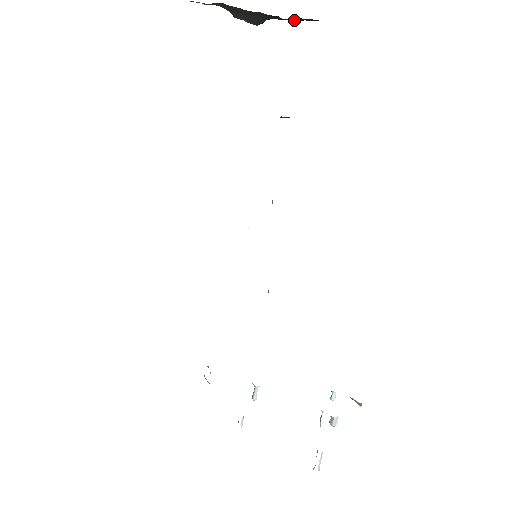
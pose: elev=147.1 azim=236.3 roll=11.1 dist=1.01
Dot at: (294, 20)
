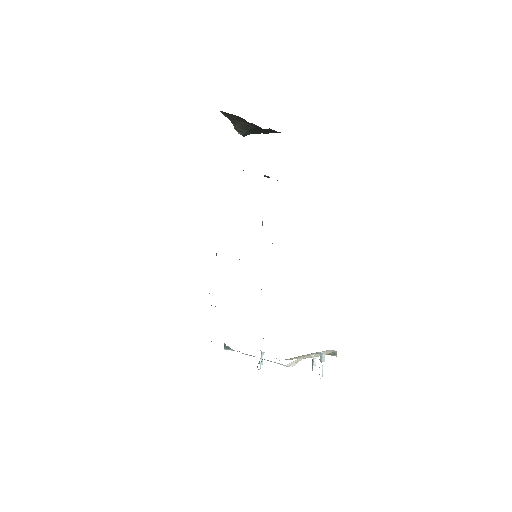
Dot at: (265, 133)
